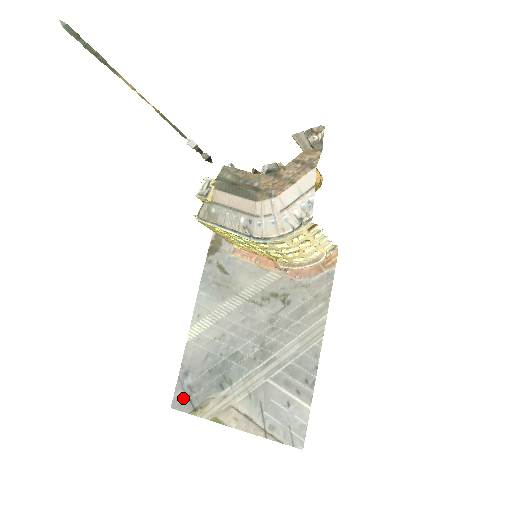
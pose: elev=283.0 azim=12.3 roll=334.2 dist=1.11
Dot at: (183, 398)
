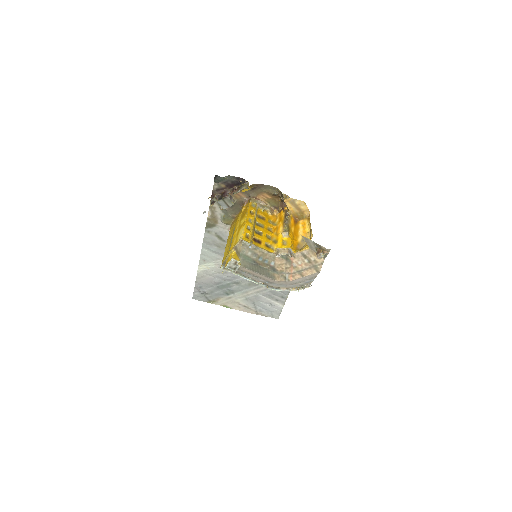
Dot at: (201, 296)
